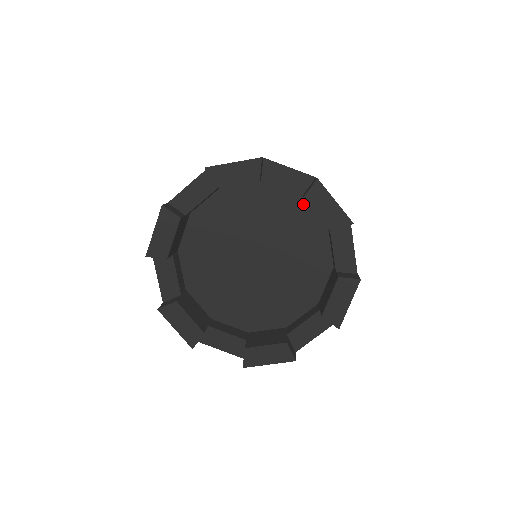
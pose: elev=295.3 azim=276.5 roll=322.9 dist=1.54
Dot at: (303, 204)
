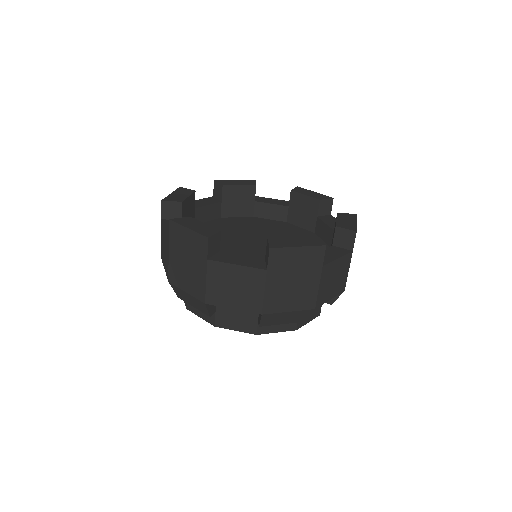
Dot at: occluded
